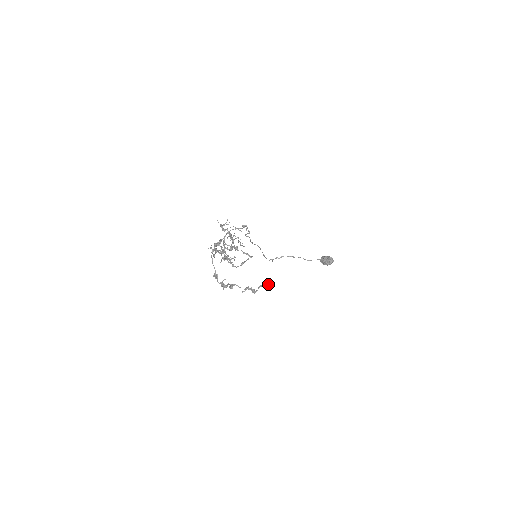
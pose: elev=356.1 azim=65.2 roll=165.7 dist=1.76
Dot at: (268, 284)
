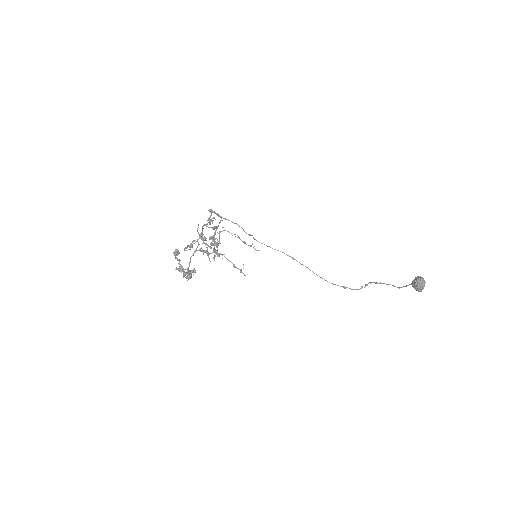
Dot at: (175, 254)
